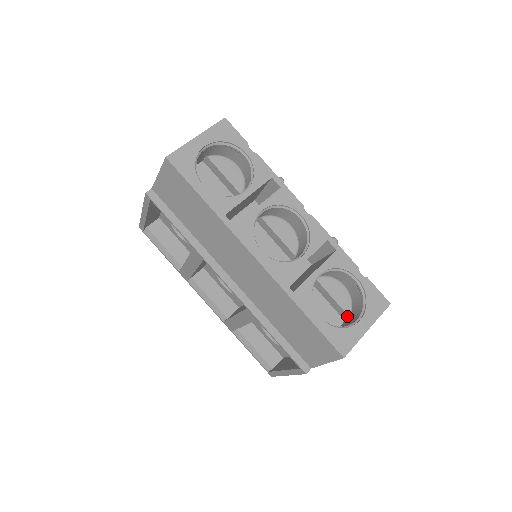
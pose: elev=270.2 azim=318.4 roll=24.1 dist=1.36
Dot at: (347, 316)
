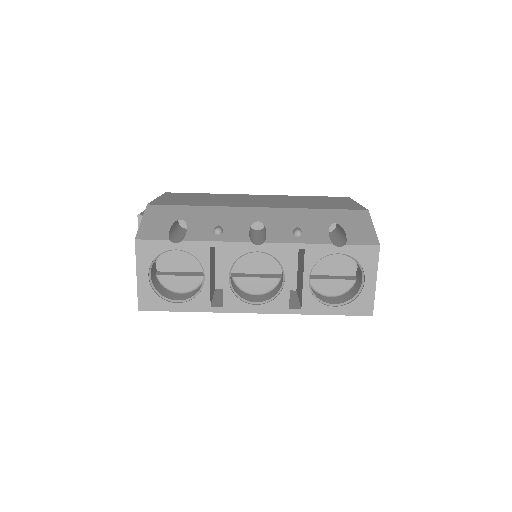
Dot at: occluded
